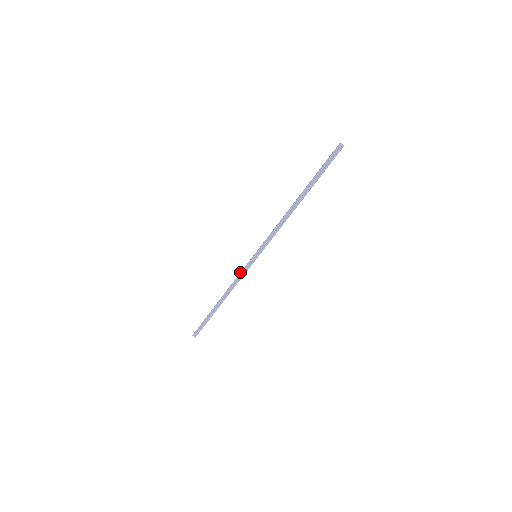
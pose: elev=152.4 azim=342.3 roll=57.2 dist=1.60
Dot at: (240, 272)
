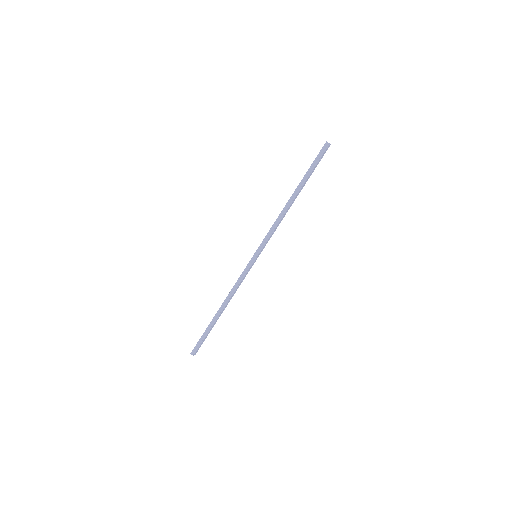
Dot at: (241, 275)
